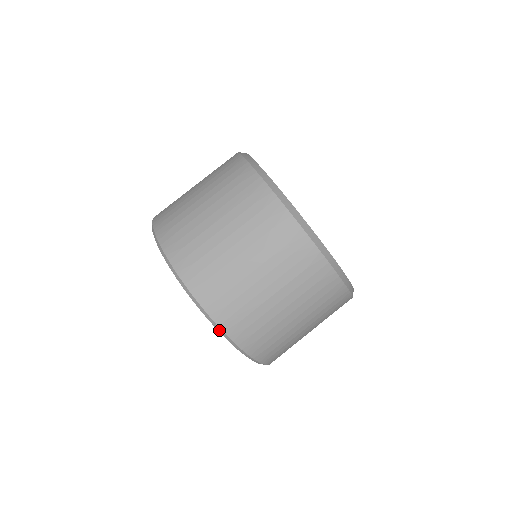
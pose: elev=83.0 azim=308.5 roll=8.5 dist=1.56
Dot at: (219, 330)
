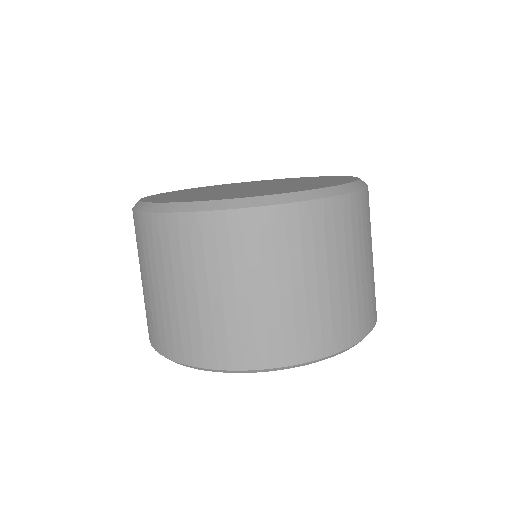
Dot at: (291, 367)
